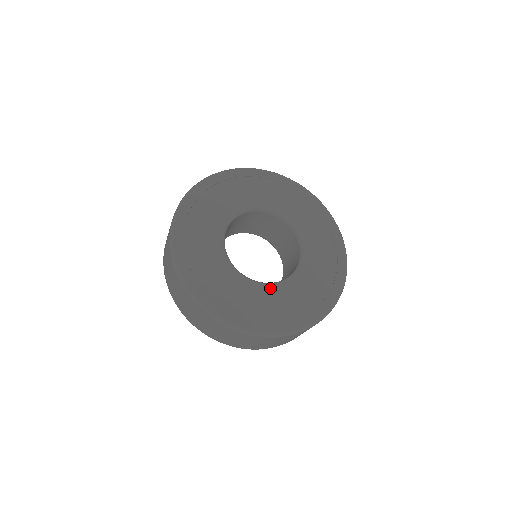
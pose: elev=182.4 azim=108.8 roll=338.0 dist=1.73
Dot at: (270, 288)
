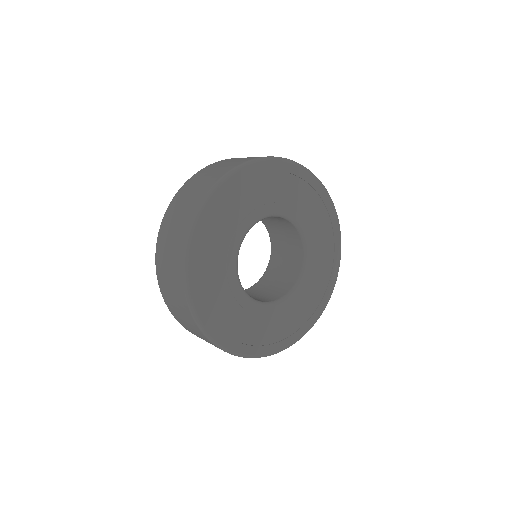
Dot at: (288, 302)
